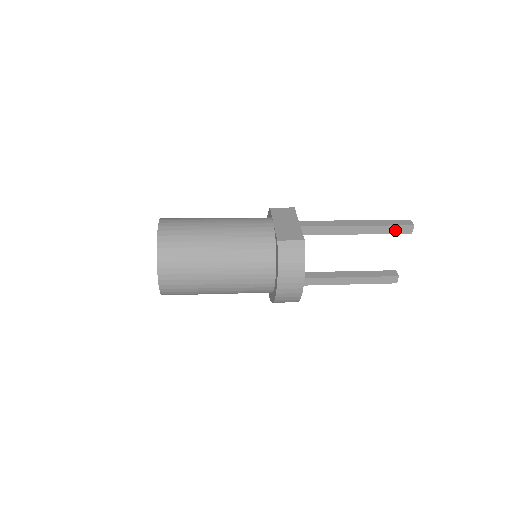
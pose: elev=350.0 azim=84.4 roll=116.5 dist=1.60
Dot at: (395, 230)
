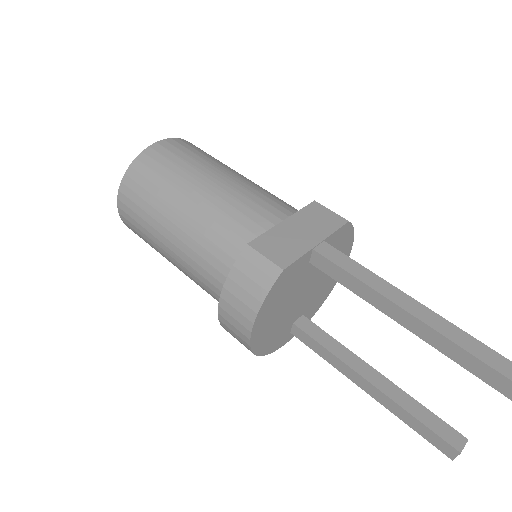
Dot at: (479, 369)
